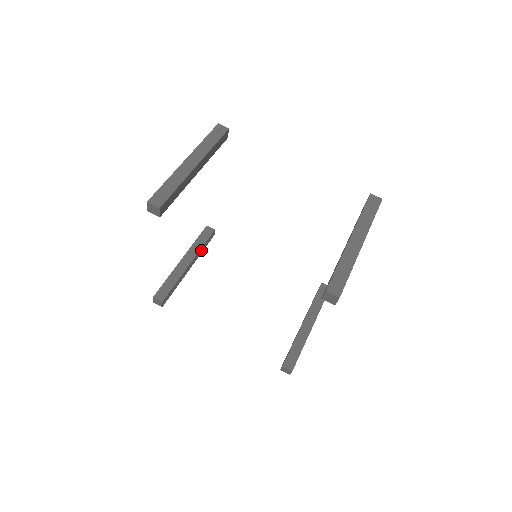
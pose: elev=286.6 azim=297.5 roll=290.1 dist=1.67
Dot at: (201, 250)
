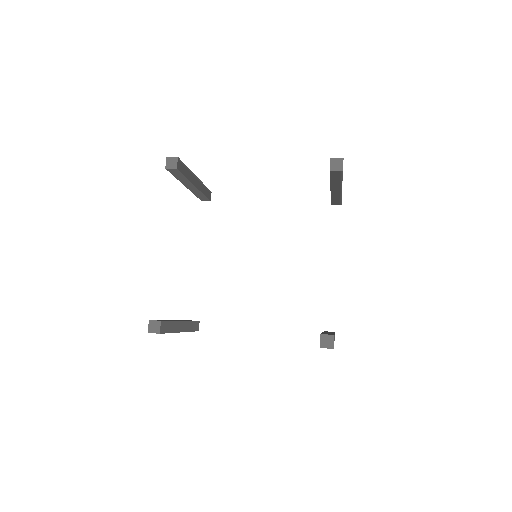
Dot at: (190, 326)
